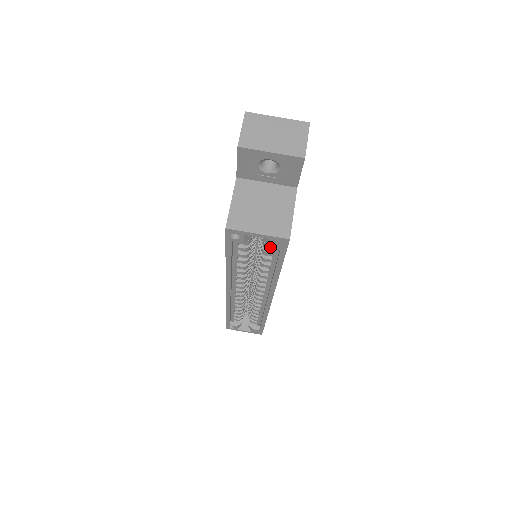
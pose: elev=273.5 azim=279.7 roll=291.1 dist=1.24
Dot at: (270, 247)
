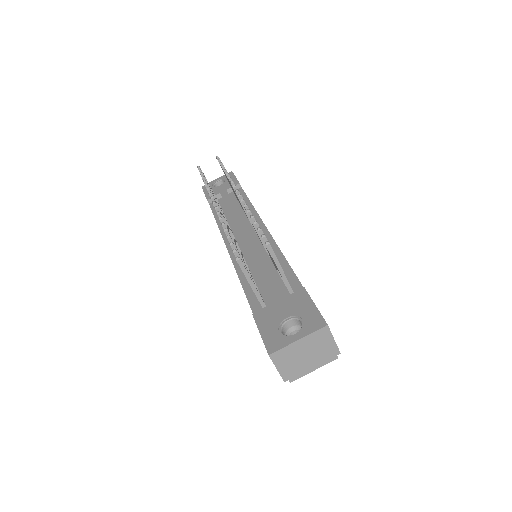
Dot at: occluded
